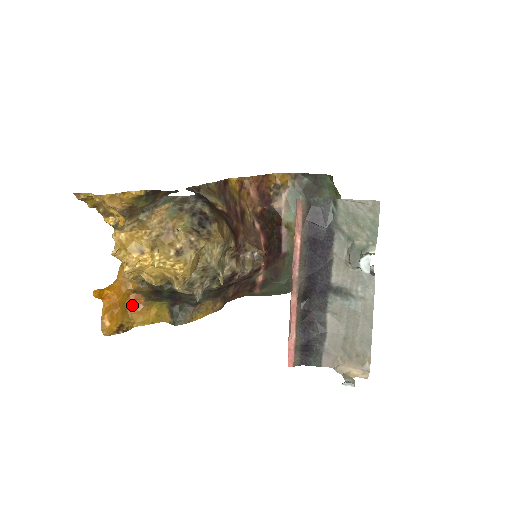
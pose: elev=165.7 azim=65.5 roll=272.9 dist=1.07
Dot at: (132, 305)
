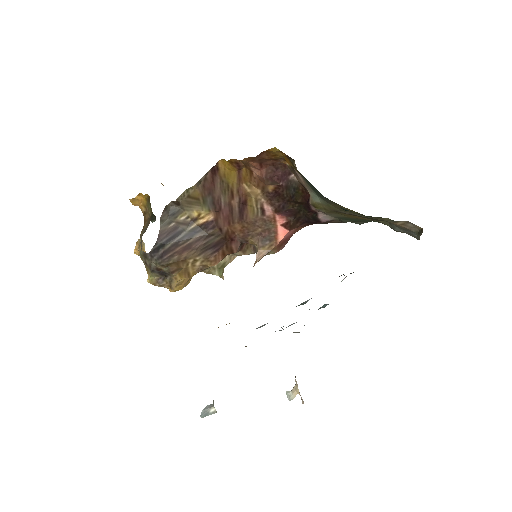
Dot at: occluded
